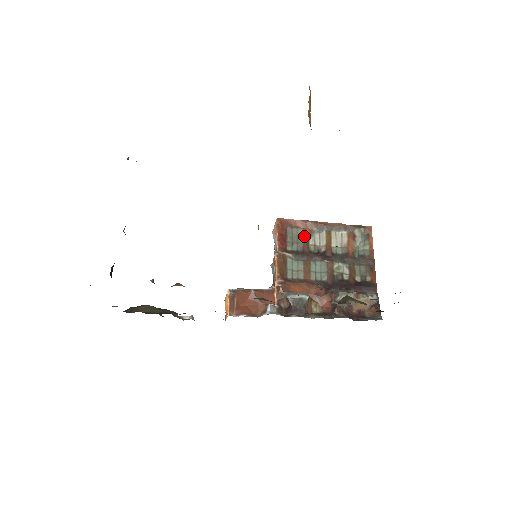
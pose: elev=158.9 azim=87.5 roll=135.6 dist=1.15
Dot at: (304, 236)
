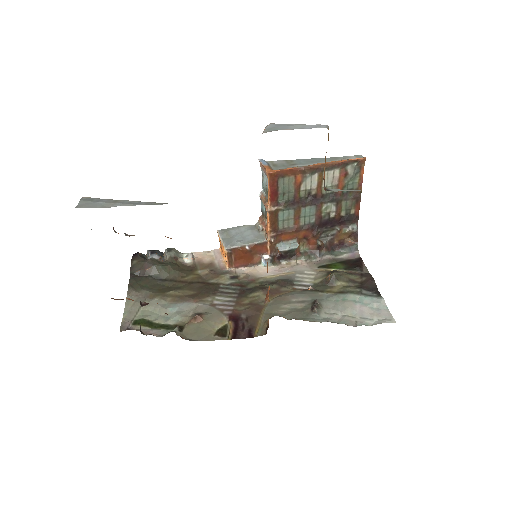
Dot at: (296, 184)
